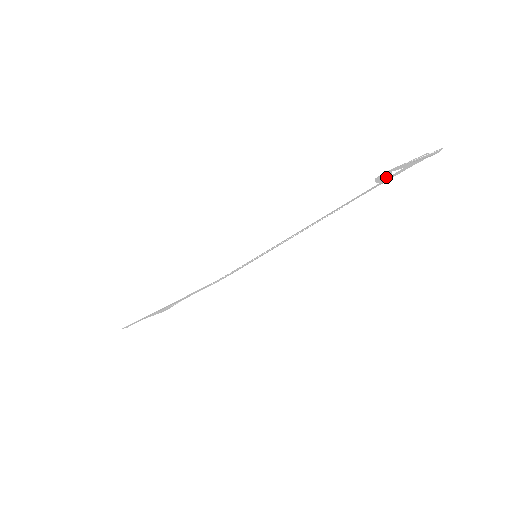
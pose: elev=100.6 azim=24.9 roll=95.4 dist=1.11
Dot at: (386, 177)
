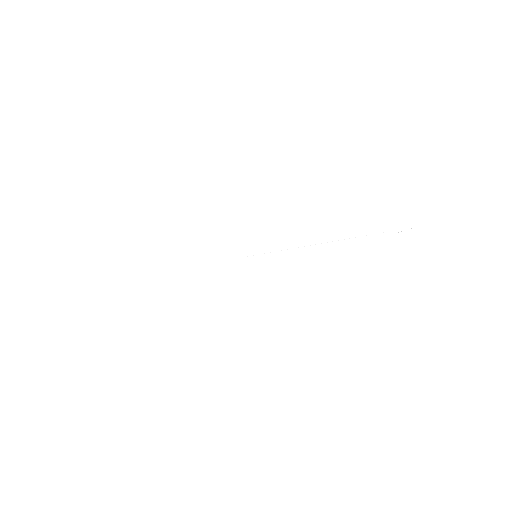
Dot at: occluded
